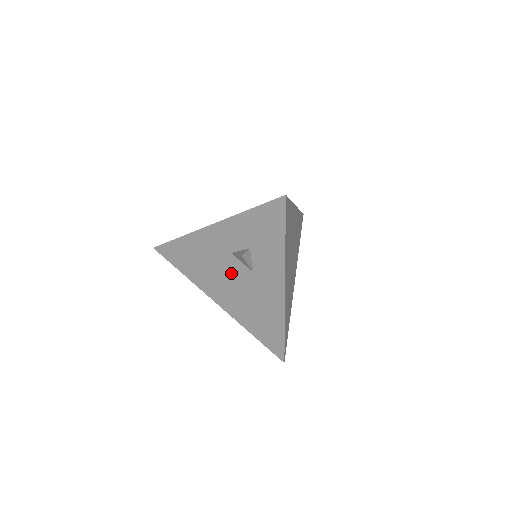
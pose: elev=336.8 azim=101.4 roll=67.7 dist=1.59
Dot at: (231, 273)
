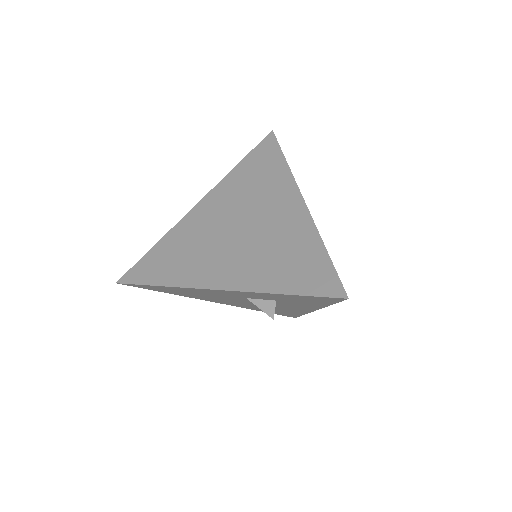
Dot at: (243, 301)
